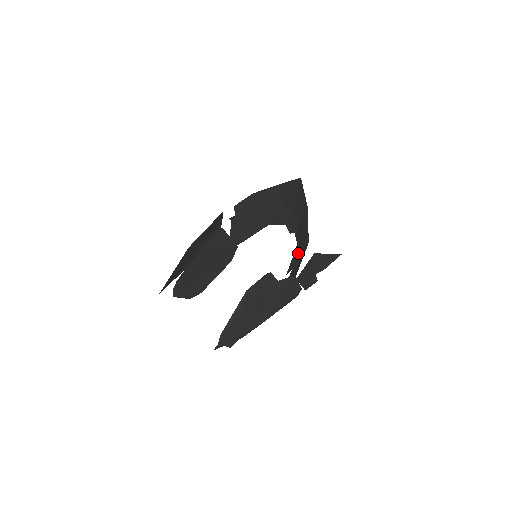
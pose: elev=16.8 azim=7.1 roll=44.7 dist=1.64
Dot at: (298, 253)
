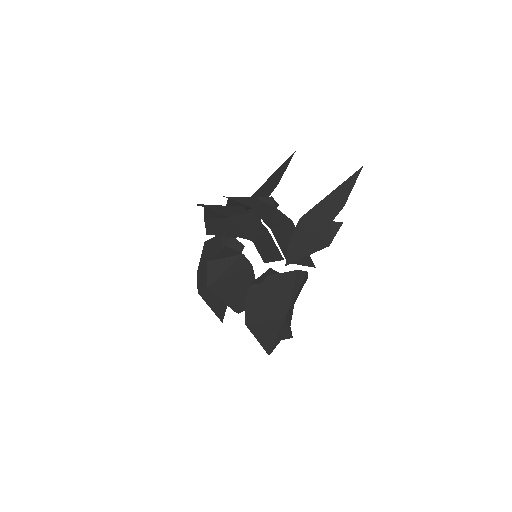
Dot at: (264, 249)
